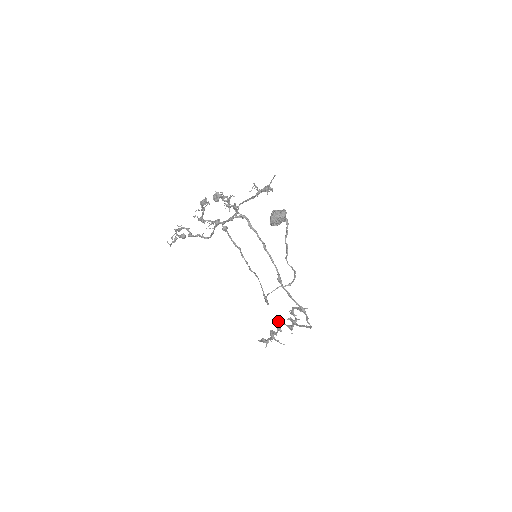
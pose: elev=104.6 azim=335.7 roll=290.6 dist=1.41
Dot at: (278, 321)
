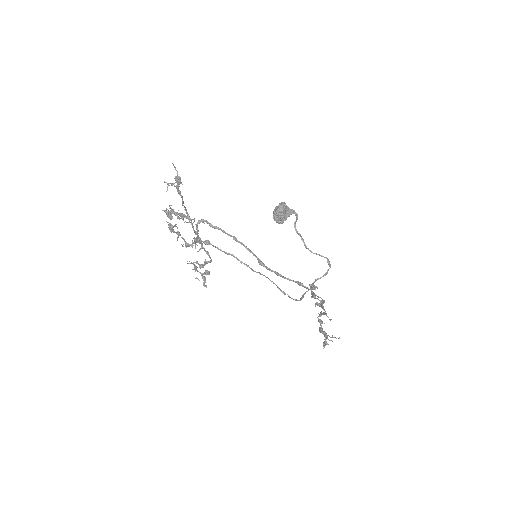
Dot at: (319, 314)
